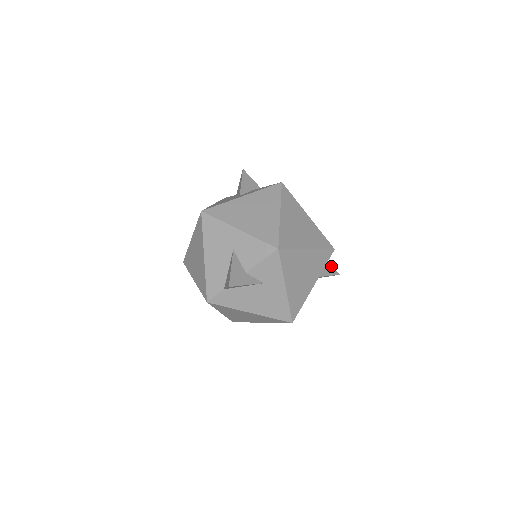
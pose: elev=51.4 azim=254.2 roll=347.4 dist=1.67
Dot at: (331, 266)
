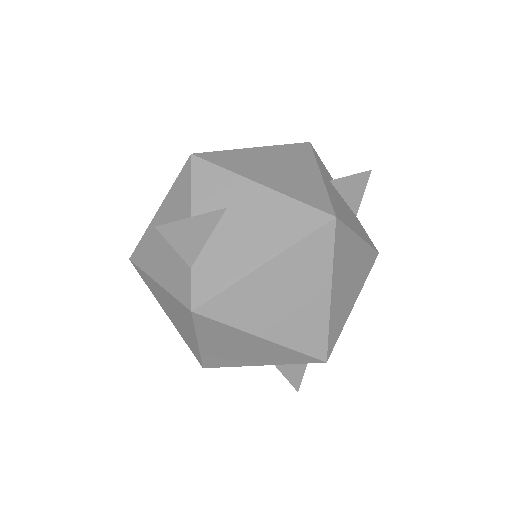
Dot at: occluded
